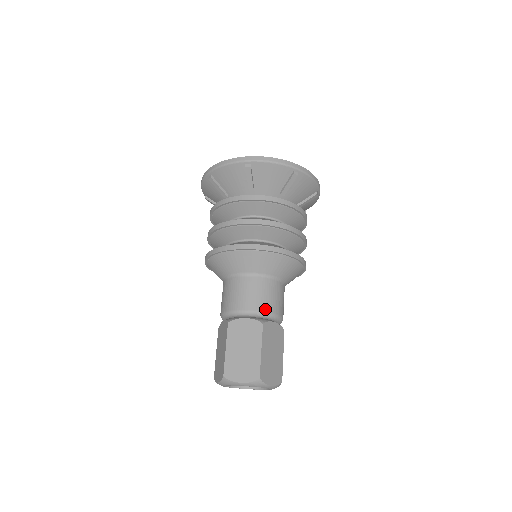
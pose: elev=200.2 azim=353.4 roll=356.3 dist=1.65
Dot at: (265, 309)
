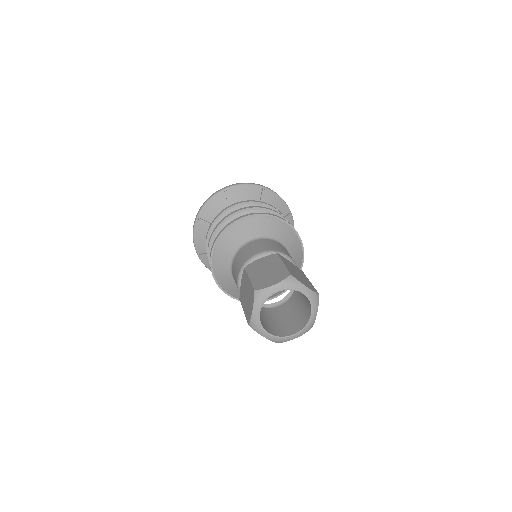
Dot at: (275, 250)
